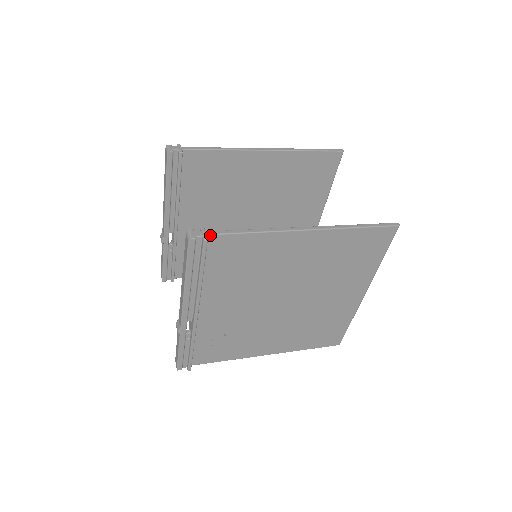
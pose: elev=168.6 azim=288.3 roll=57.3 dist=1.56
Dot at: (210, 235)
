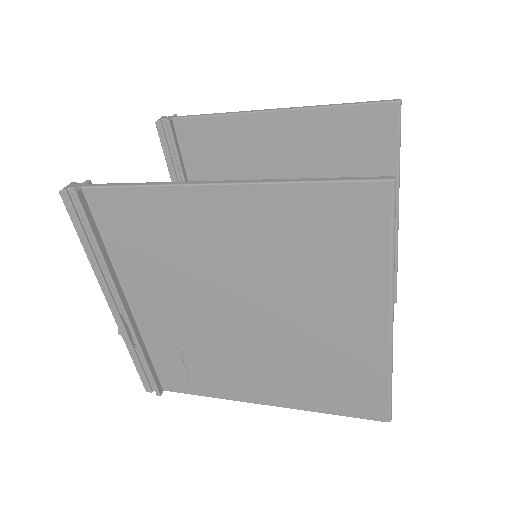
Dot at: (86, 188)
